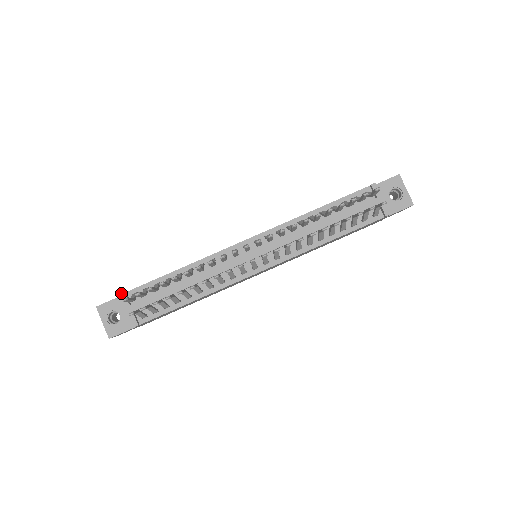
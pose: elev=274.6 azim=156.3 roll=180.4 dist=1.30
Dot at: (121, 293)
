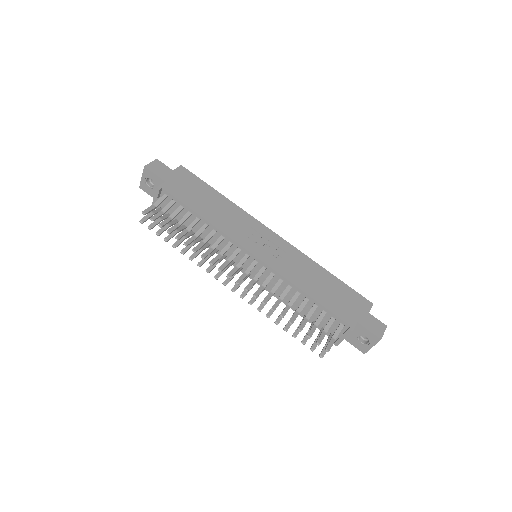
Dot at: (157, 188)
